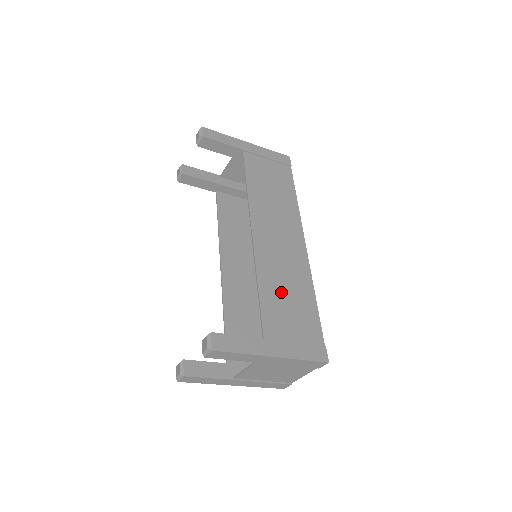
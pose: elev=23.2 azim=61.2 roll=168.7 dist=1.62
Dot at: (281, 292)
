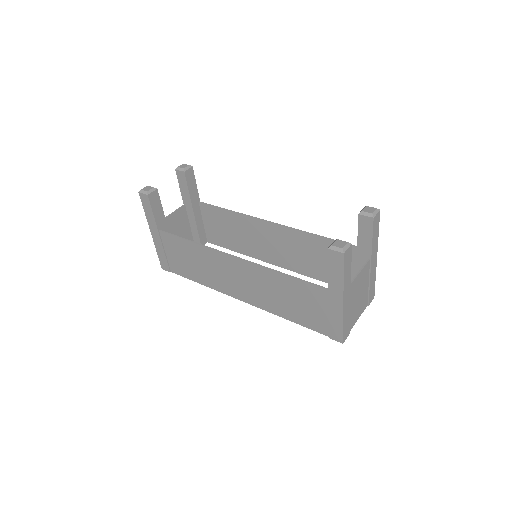
Dot at: (321, 253)
